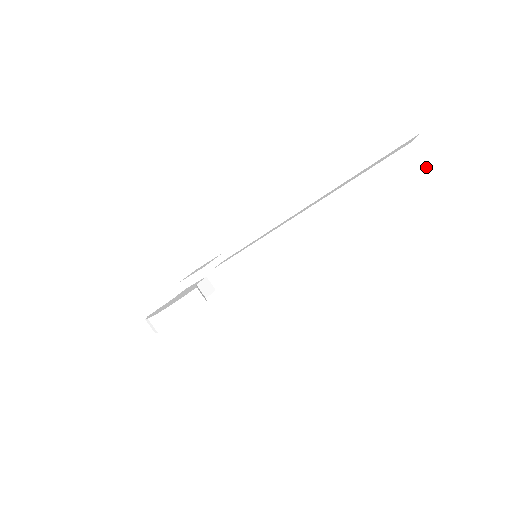
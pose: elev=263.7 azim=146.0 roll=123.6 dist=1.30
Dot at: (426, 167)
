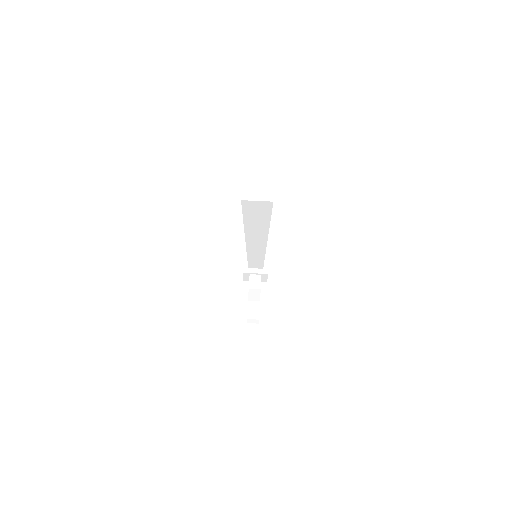
Dot at: (263, 202)
